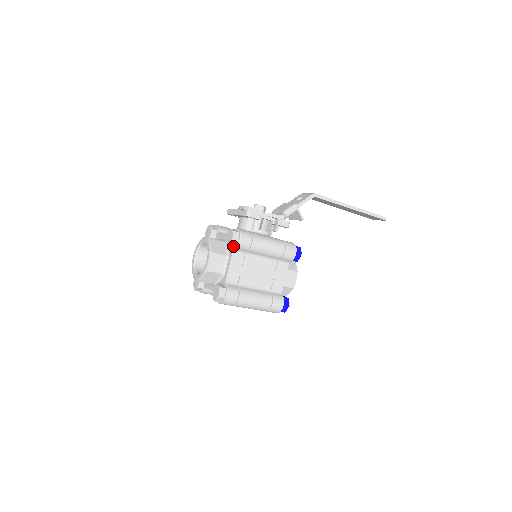
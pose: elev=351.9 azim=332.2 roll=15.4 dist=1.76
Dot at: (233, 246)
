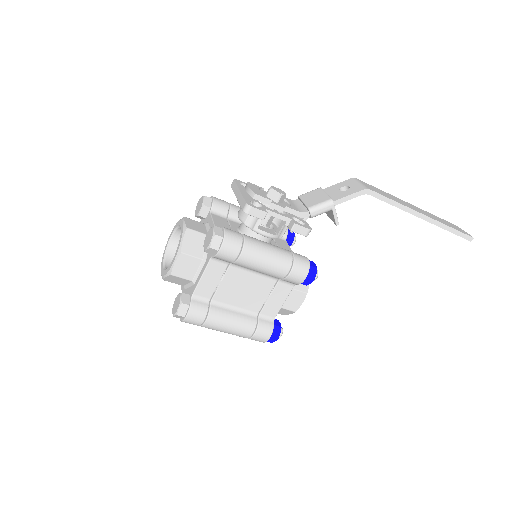
Dot at: (211, 253)
